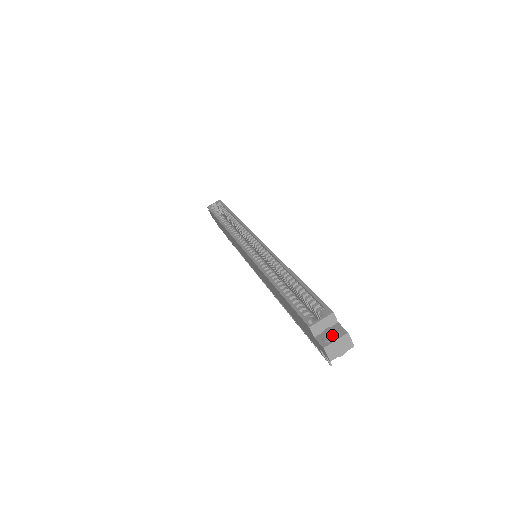
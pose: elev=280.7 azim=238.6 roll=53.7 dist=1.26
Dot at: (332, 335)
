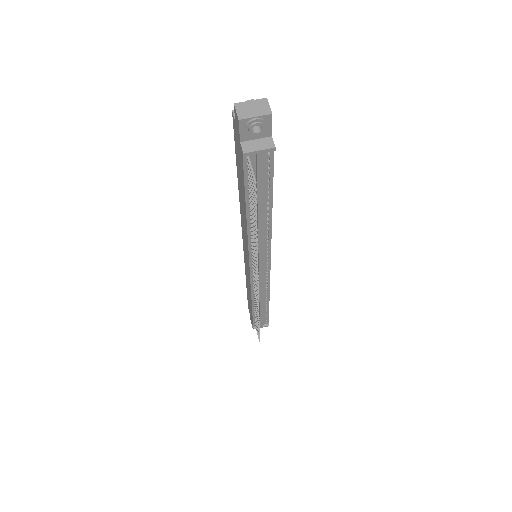
Dot at: occluded
